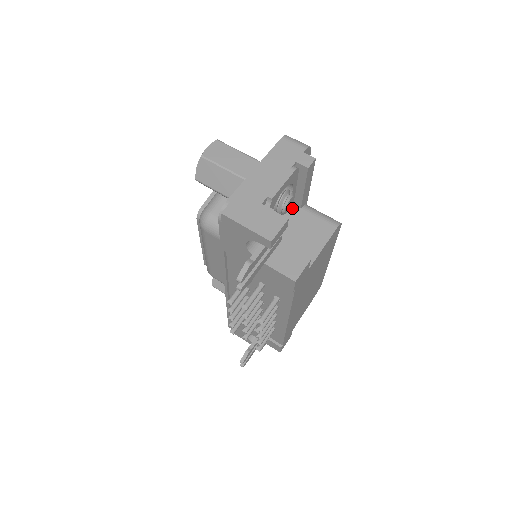
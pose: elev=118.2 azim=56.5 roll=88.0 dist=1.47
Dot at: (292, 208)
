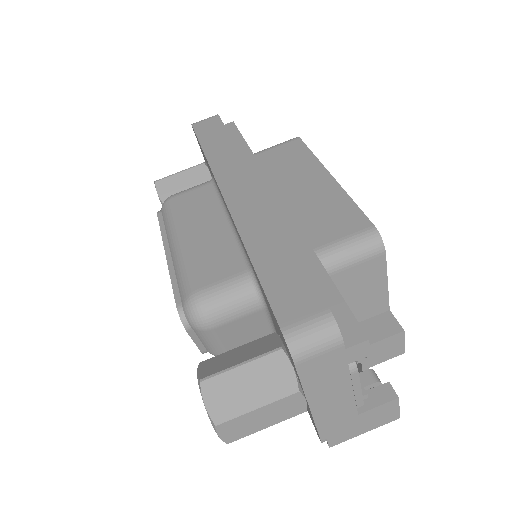
Dot at: occluded
